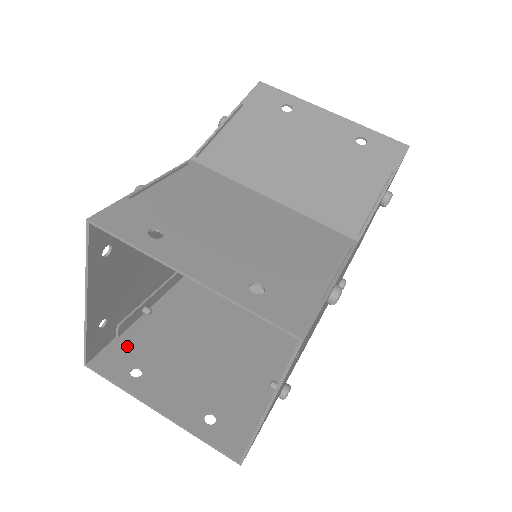
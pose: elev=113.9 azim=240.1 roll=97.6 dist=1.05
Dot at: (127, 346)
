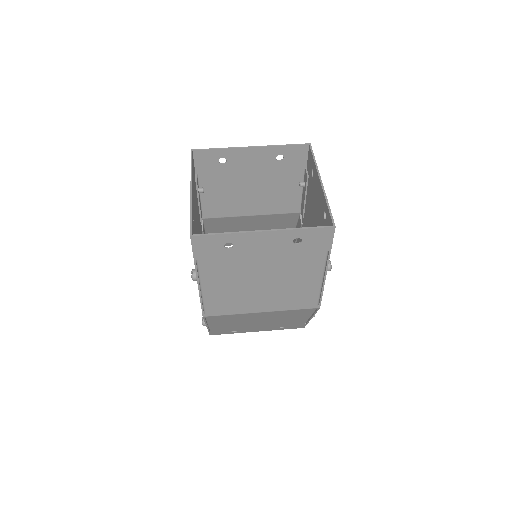
Dot at: (208, 256)
